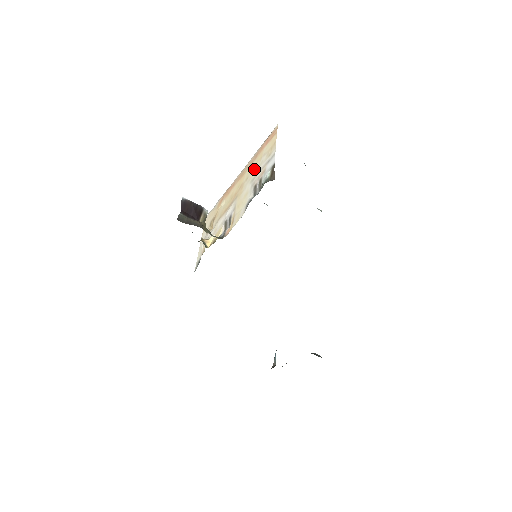
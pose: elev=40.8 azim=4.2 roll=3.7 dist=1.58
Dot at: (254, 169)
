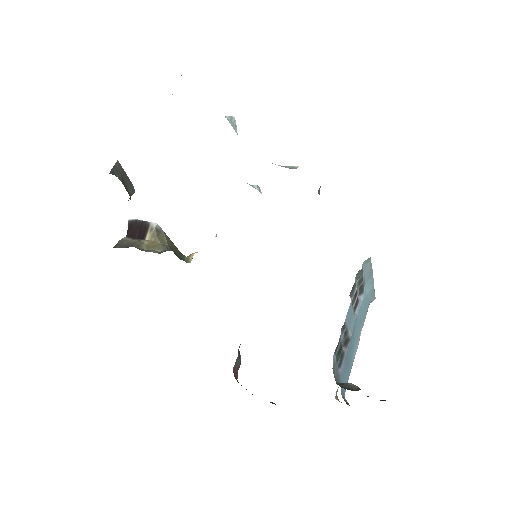
Dot at: occluded
